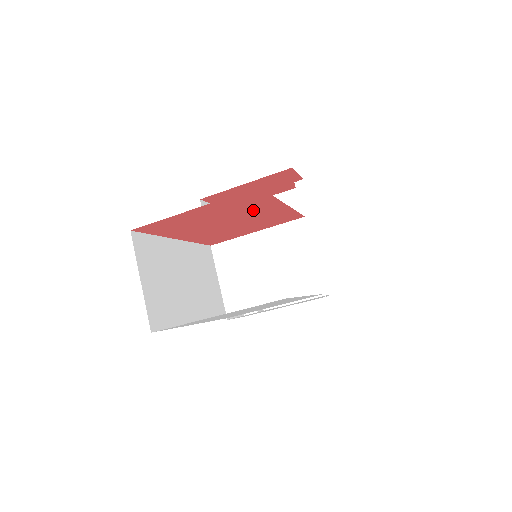
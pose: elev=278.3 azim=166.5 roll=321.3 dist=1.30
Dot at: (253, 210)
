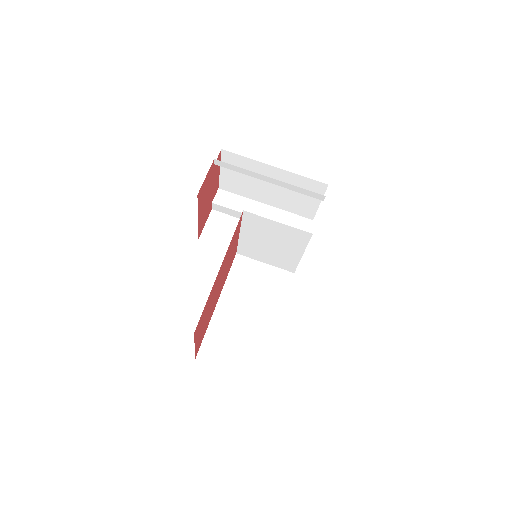
Dot at: (214, 289)
